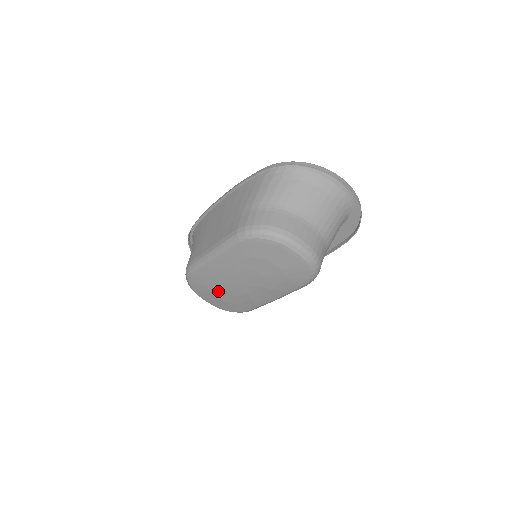
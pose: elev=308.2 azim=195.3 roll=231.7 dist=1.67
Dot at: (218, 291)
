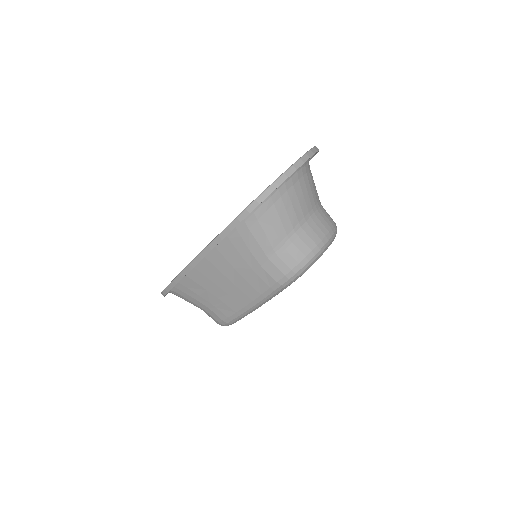
Dot at: occluded
